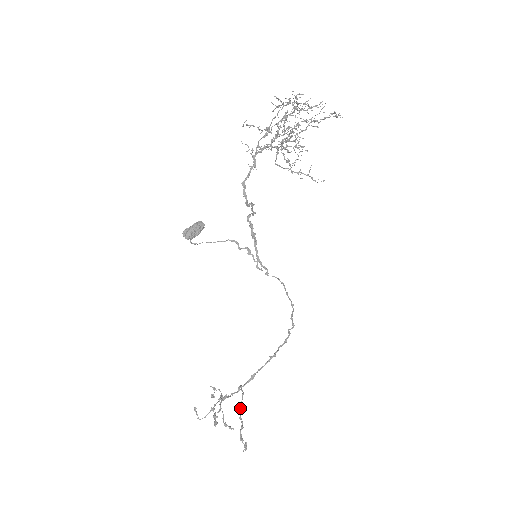
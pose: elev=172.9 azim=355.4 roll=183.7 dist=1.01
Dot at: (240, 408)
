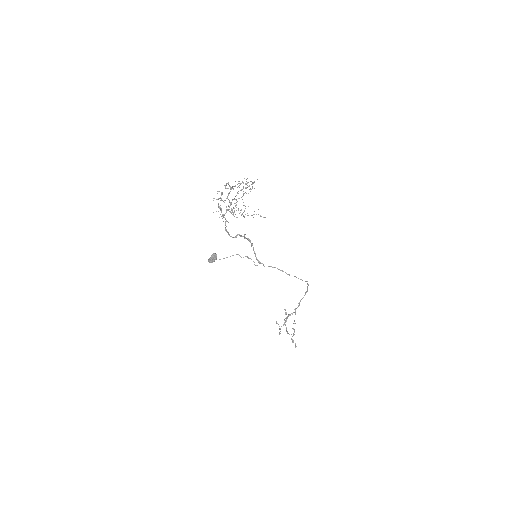
Dot at: (294, 323)
